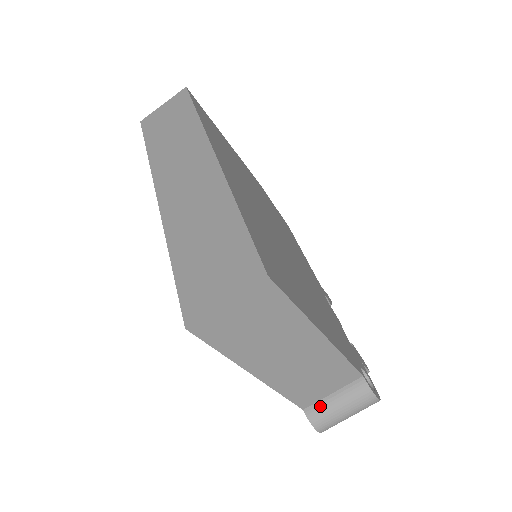
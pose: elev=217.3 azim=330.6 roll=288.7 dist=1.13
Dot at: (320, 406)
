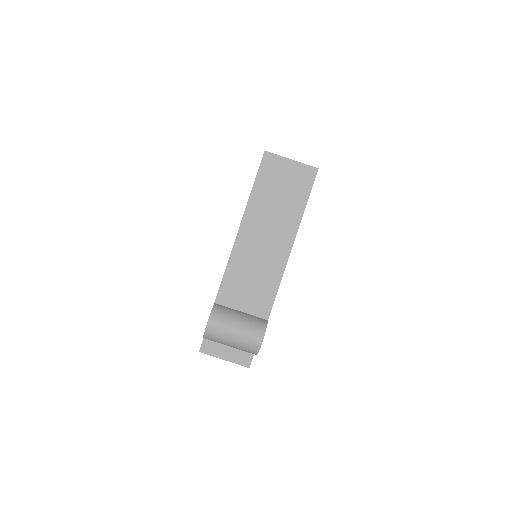
Dot at: (227, 309)
